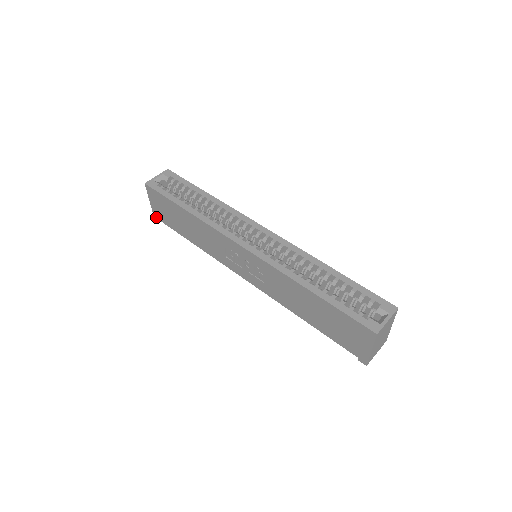
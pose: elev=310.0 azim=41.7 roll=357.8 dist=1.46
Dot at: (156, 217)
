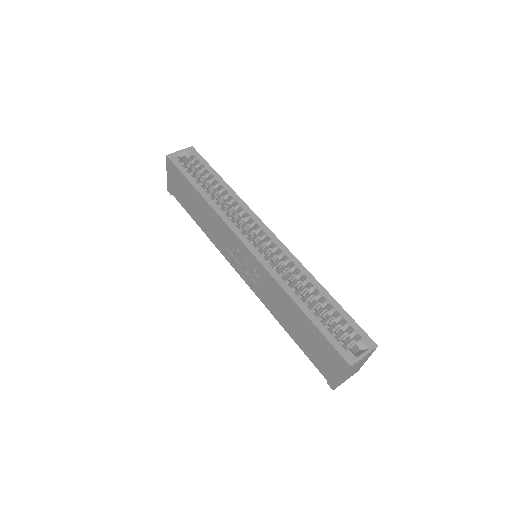
Dot at: (169, 190)
